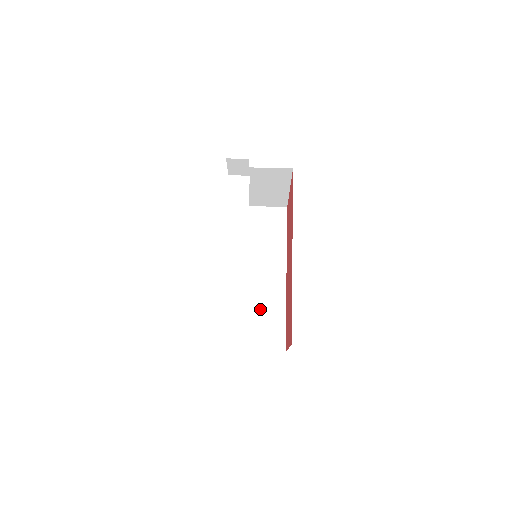
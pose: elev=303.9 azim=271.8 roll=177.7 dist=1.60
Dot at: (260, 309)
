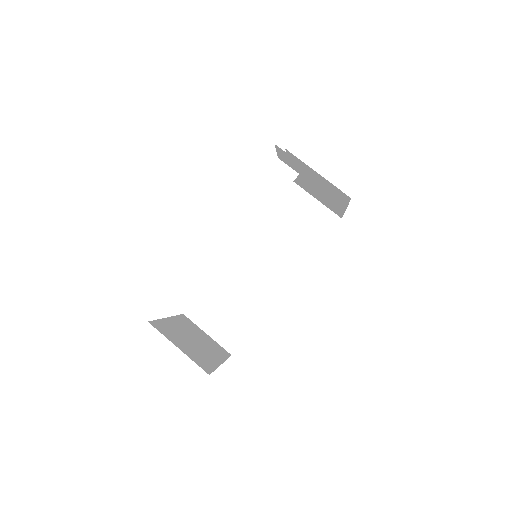
Dot at: (239, 299)
